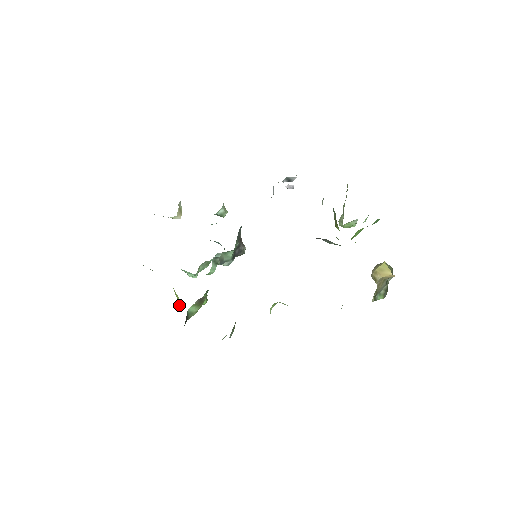
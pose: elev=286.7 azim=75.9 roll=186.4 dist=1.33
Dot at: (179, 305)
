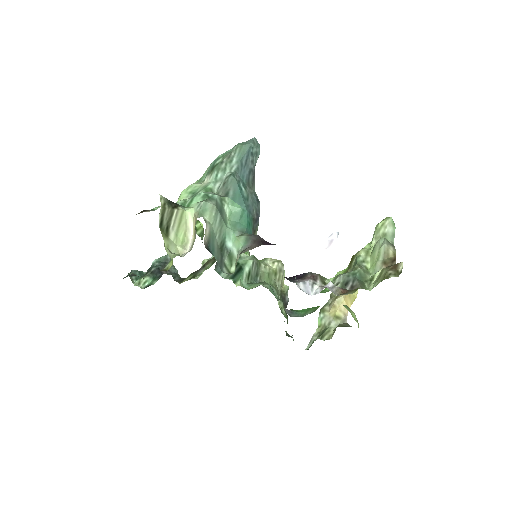
Dot at: occluded
